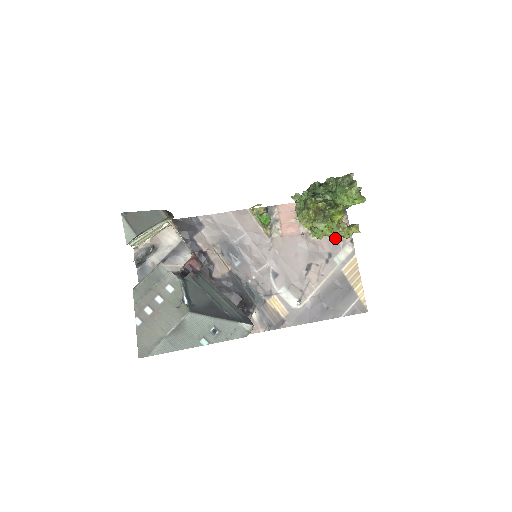
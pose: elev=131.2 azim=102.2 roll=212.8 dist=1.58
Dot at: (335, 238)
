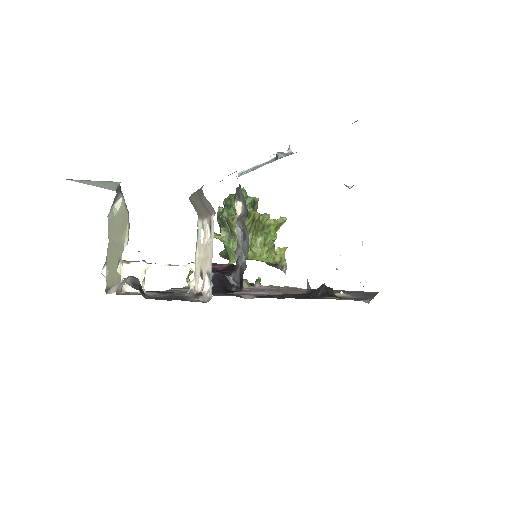
Dot at: (284, 221)
